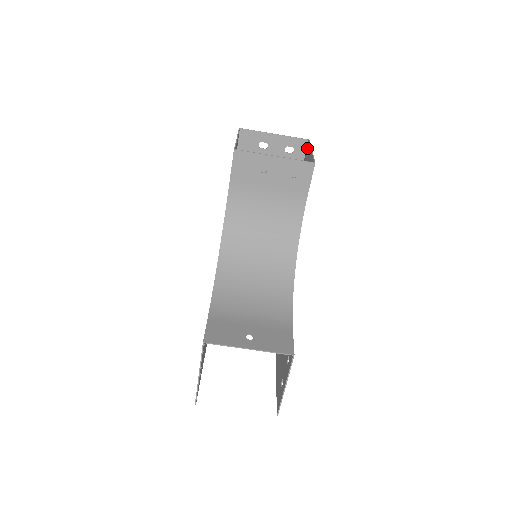
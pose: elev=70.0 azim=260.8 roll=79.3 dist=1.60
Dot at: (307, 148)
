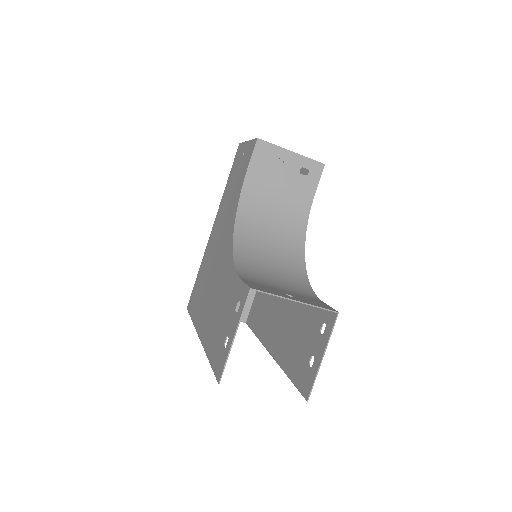
Dot at: occluded
